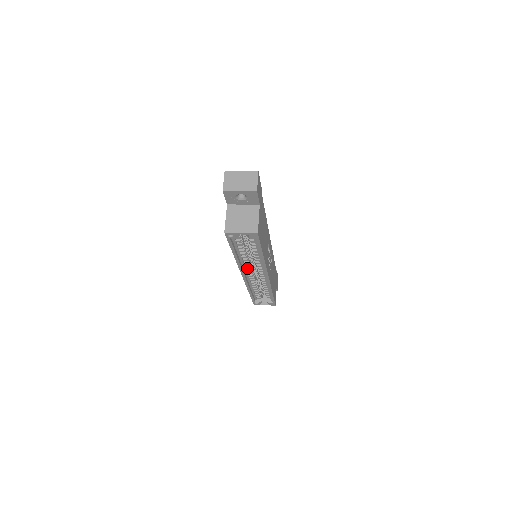
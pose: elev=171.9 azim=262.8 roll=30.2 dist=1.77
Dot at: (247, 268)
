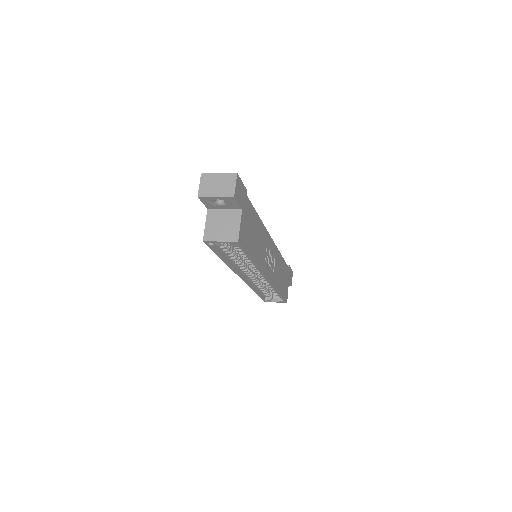
Dot at: (243, 271)
